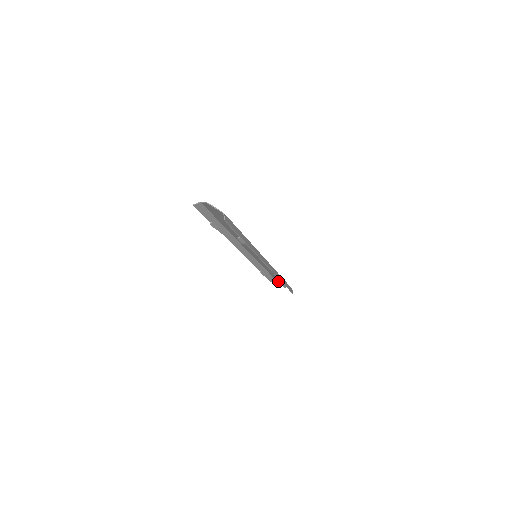
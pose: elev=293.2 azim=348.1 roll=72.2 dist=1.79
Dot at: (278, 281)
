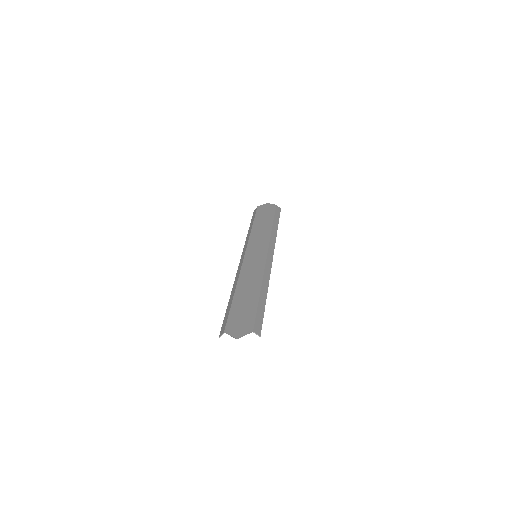
Dot at: (260, 208)
